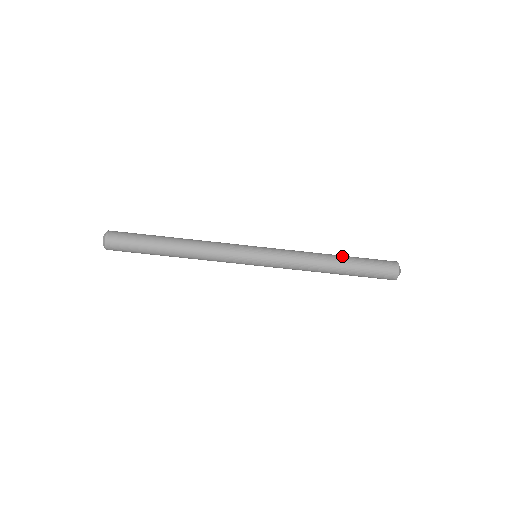
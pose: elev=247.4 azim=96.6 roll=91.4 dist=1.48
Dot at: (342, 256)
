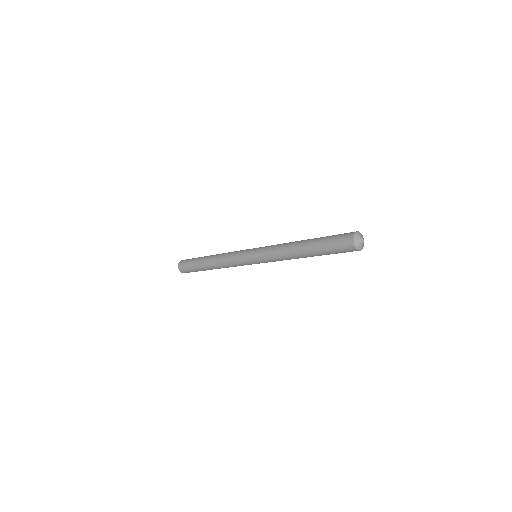
Dot at: (308, 241)
